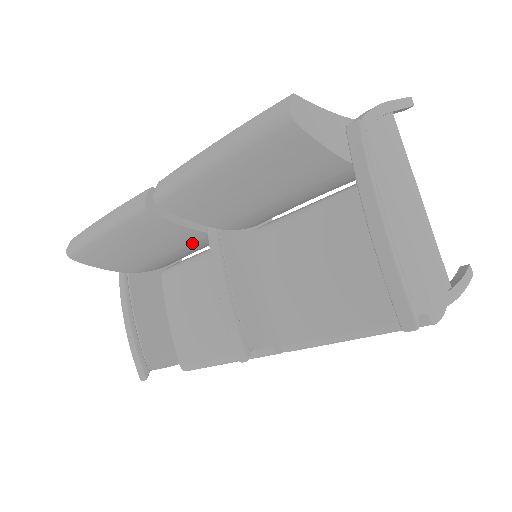
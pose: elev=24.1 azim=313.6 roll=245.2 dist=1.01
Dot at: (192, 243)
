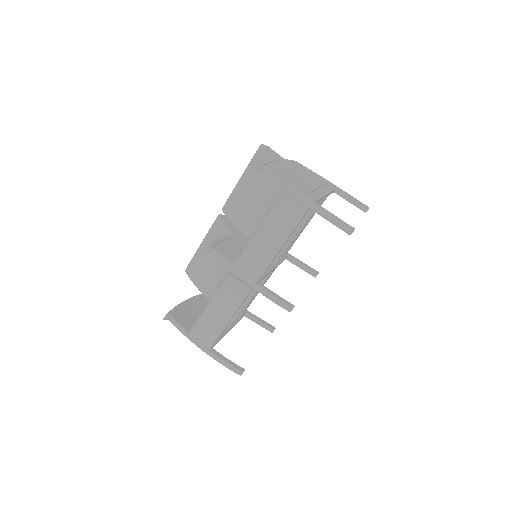
Dot at: occluded
